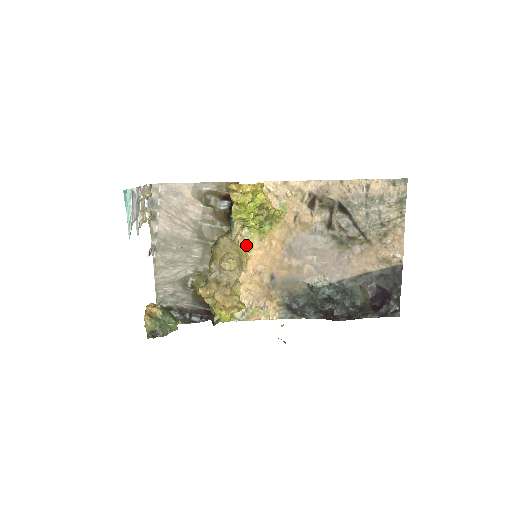
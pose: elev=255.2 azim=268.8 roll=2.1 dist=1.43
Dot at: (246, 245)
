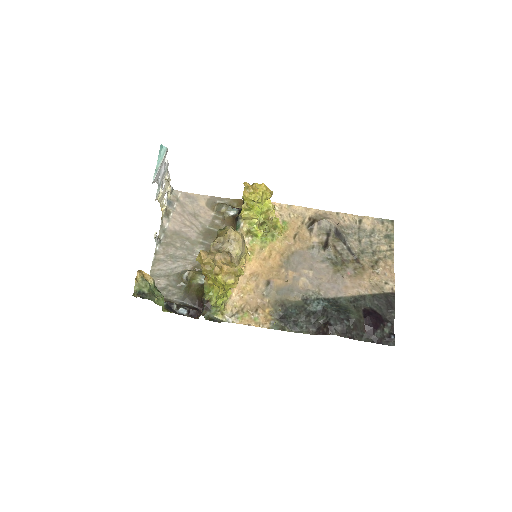
Dot at: occluded
